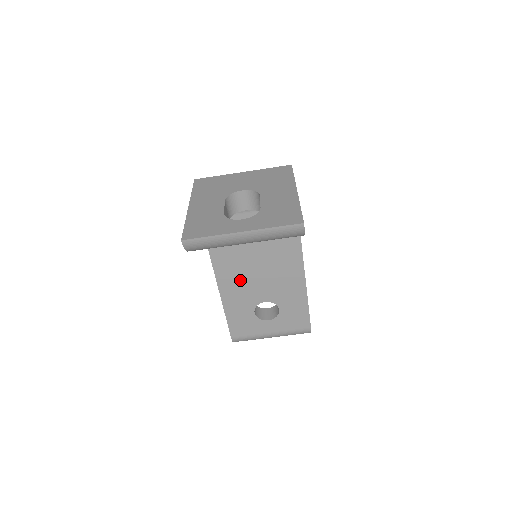
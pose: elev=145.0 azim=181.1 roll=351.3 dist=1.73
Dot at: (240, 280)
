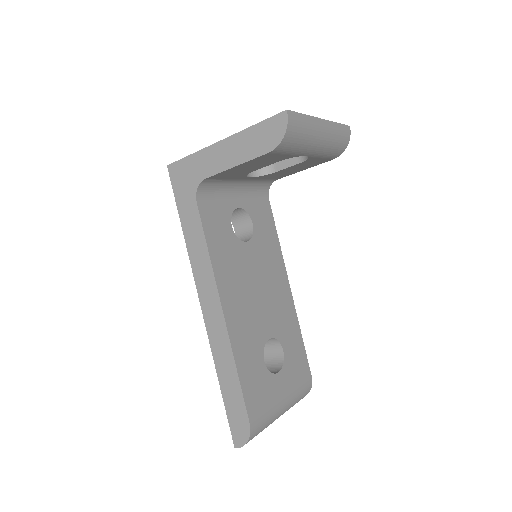
Dot at: (243, 303)
